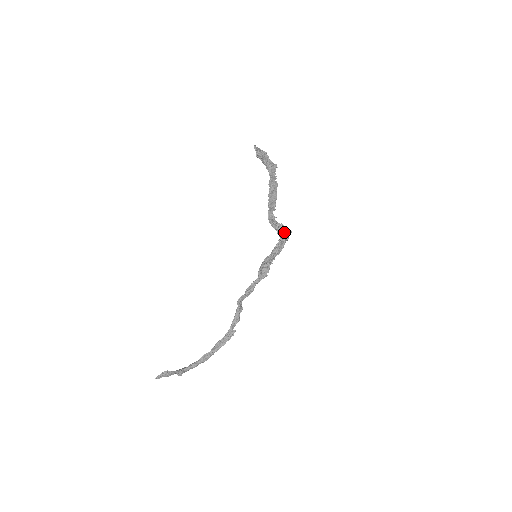
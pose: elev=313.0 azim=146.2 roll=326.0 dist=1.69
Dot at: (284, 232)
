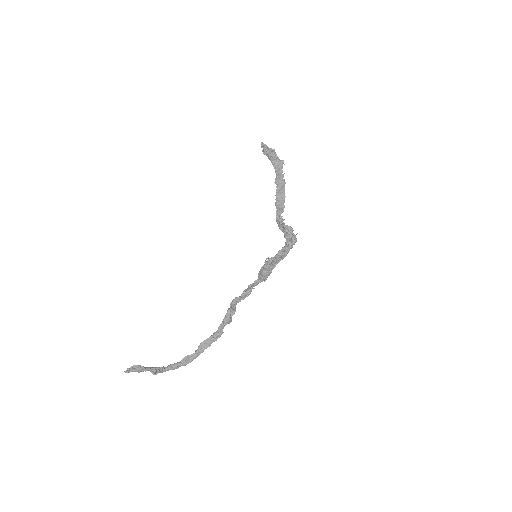
Dot at: (291, 234)
